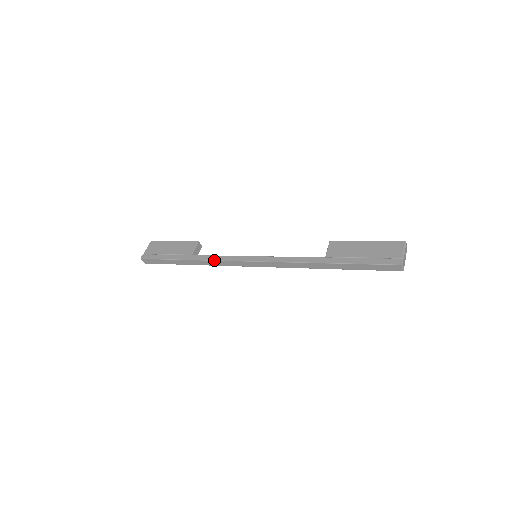
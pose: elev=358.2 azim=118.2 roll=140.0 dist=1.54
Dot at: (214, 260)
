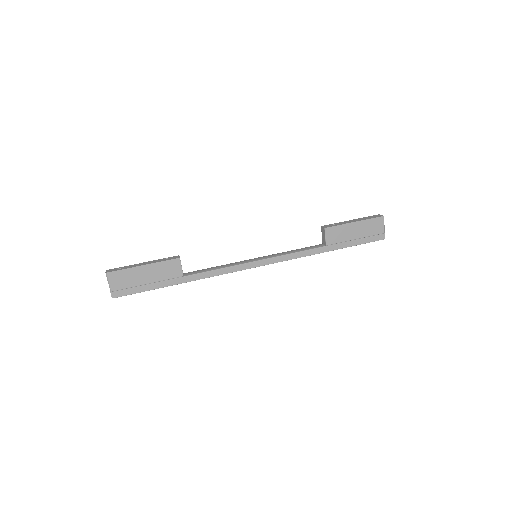
Dot at: occluded
